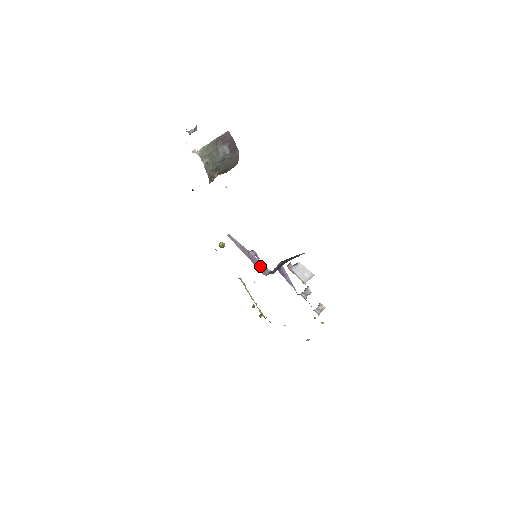
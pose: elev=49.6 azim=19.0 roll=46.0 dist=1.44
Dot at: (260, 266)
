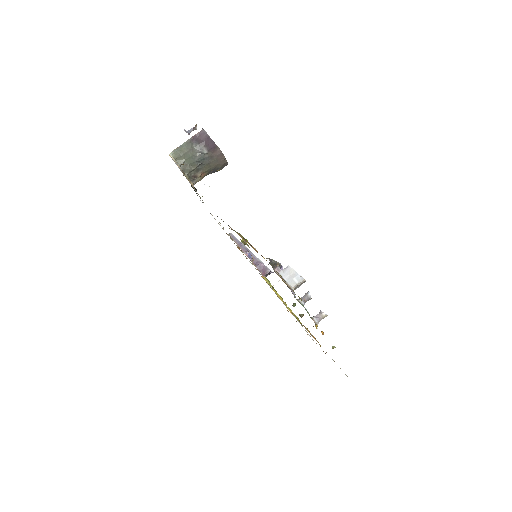
Dot at: (260, 267)
